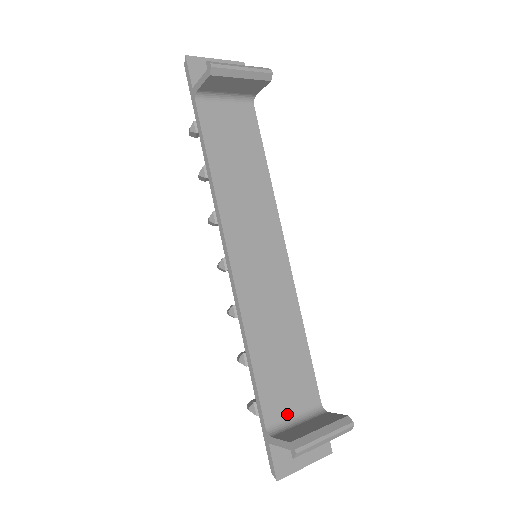
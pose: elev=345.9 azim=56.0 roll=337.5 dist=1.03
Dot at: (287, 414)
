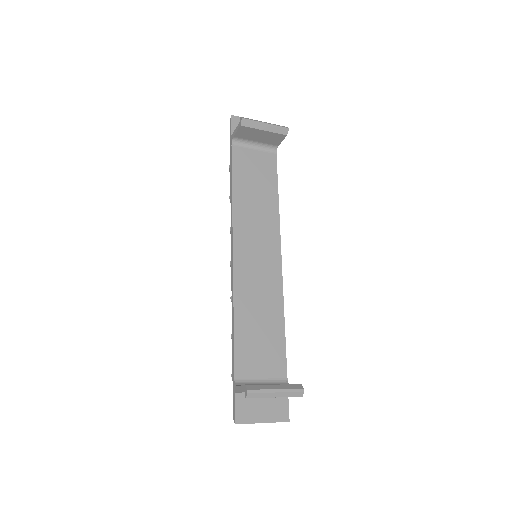
Dot at: (255, 376)
